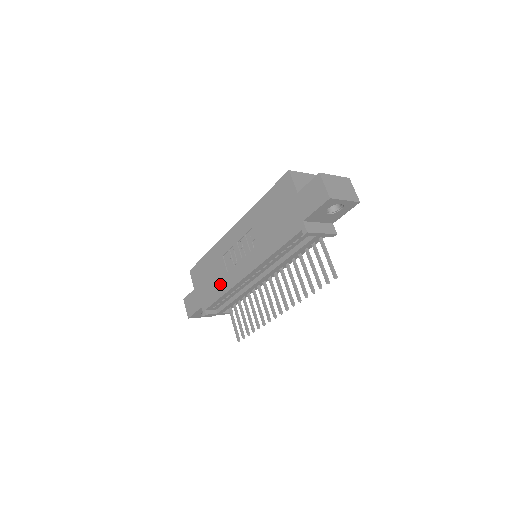
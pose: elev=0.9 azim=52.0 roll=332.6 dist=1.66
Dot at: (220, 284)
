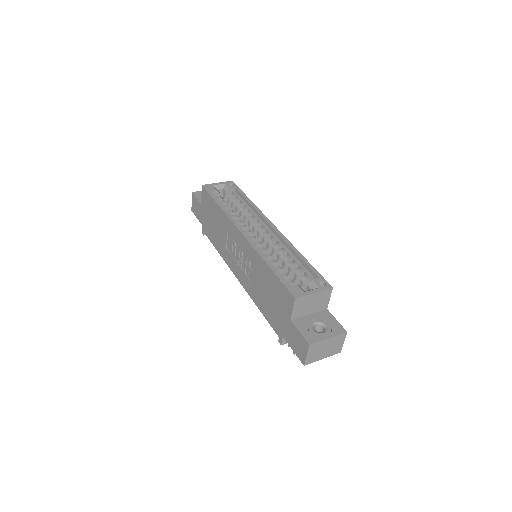
Dot at: (219, 243)
